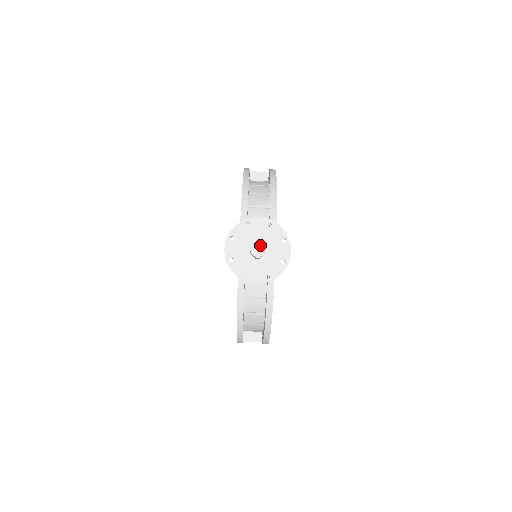
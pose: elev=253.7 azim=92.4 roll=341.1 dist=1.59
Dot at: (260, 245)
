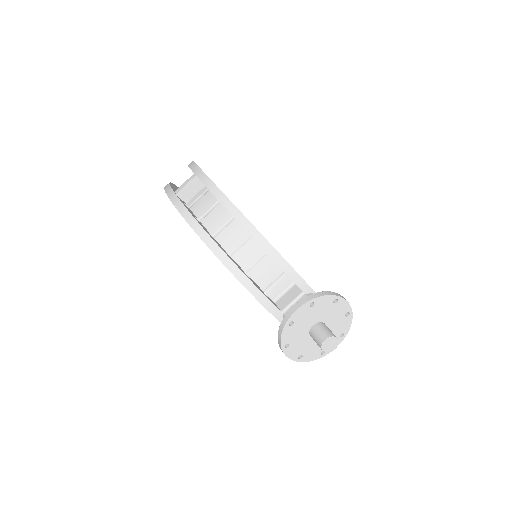
Dot at: (329, 341)
